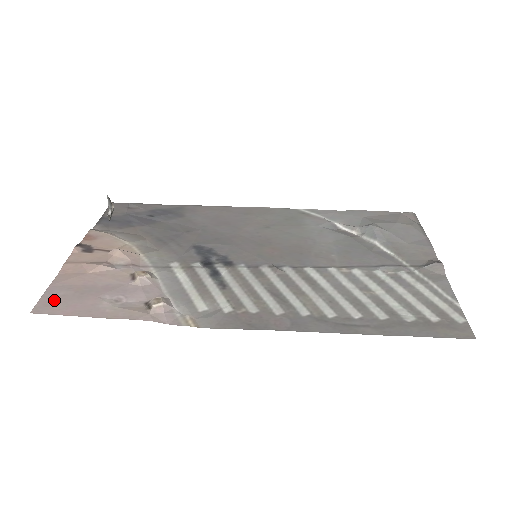
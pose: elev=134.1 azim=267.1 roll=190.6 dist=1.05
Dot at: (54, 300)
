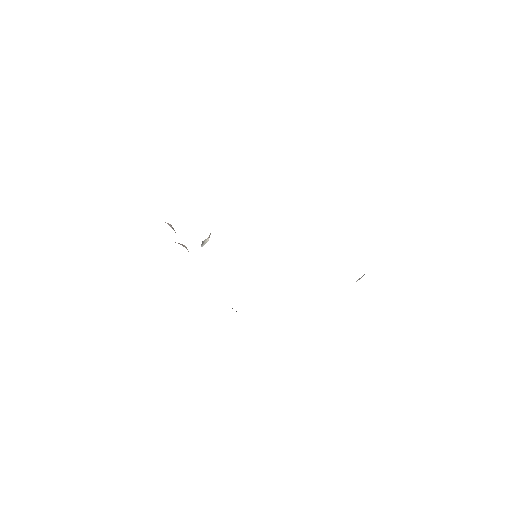
Dot at: occluded
